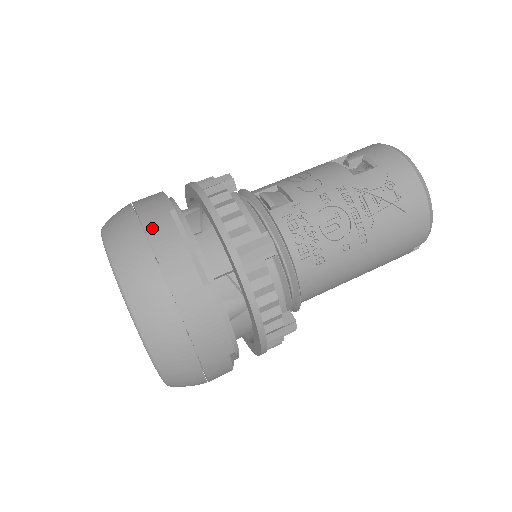
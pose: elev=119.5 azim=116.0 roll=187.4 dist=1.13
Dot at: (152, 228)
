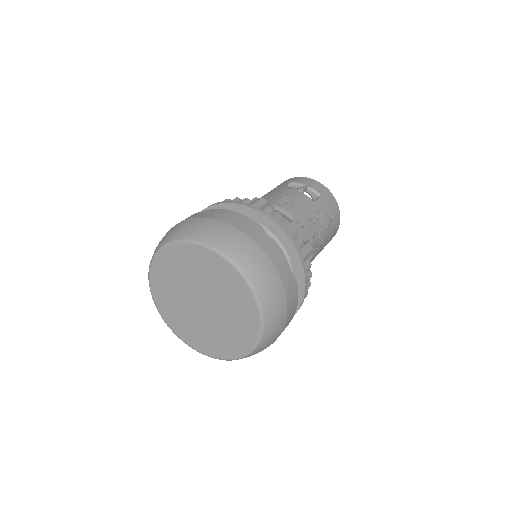
Dot at: (260, 241)
